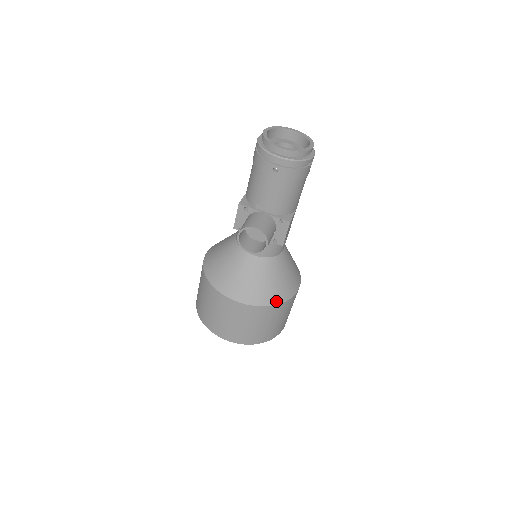
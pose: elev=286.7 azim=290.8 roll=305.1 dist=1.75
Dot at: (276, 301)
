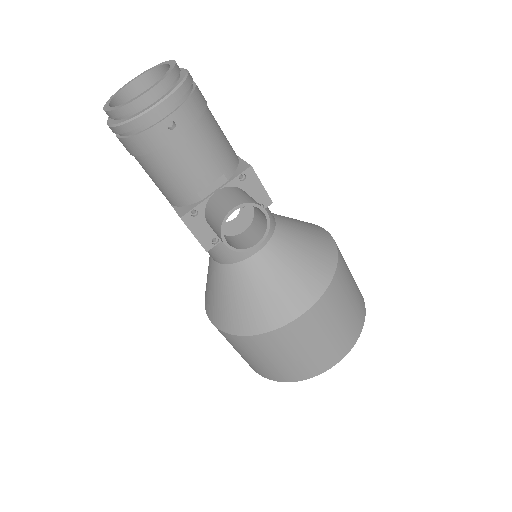
Dot at: (332, 264)
